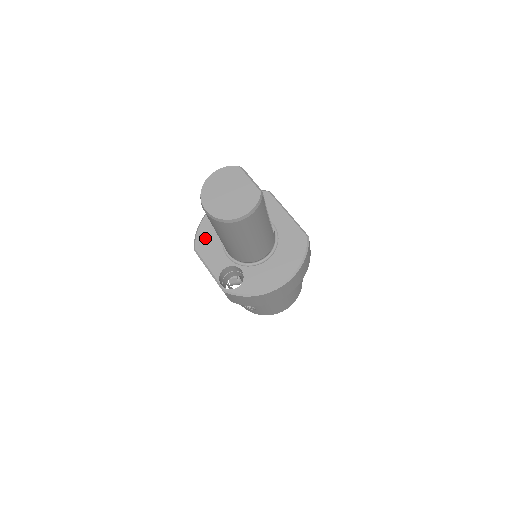
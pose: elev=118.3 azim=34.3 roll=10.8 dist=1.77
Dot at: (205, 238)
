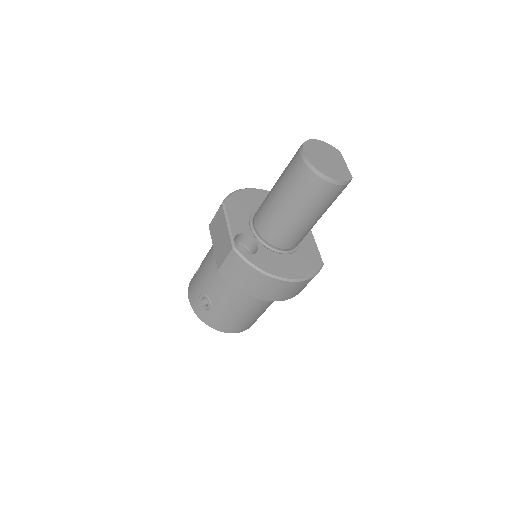
Dot at: (237, 202)
